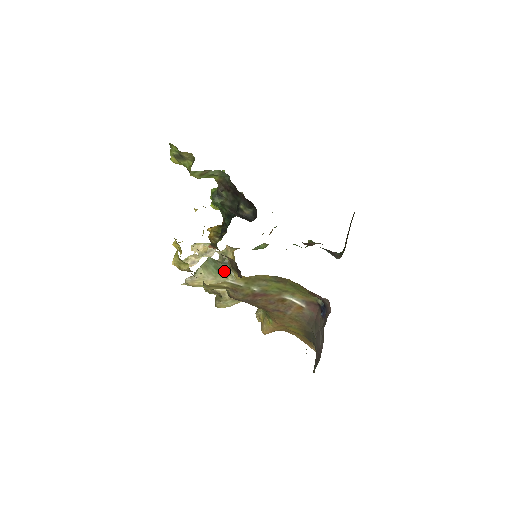
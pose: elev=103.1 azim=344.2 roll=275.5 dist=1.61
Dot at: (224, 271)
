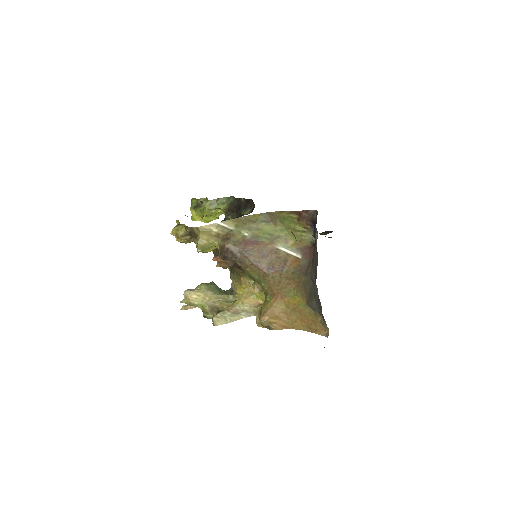
Dot at: (226, 293)
